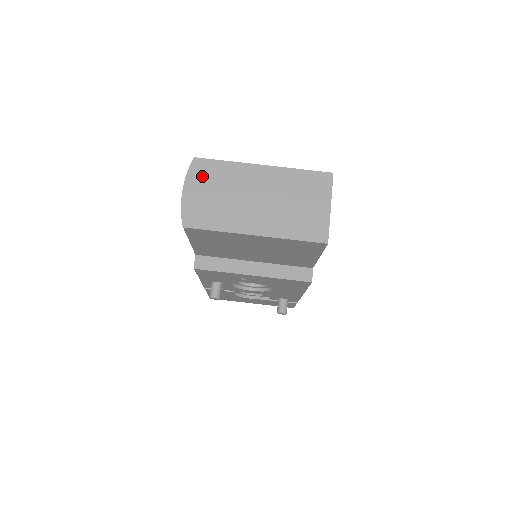
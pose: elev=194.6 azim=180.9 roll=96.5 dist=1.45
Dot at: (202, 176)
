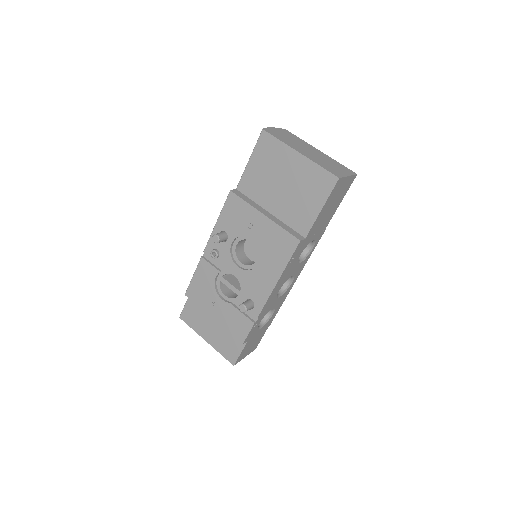
Dot at: (285, 132)
